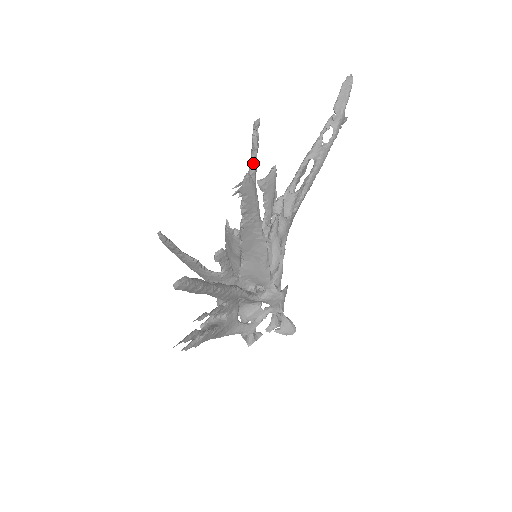
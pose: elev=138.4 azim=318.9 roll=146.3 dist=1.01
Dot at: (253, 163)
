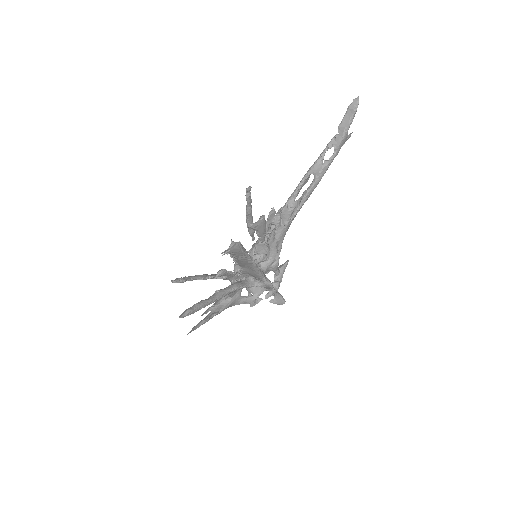
Dot at: (248, 209)
